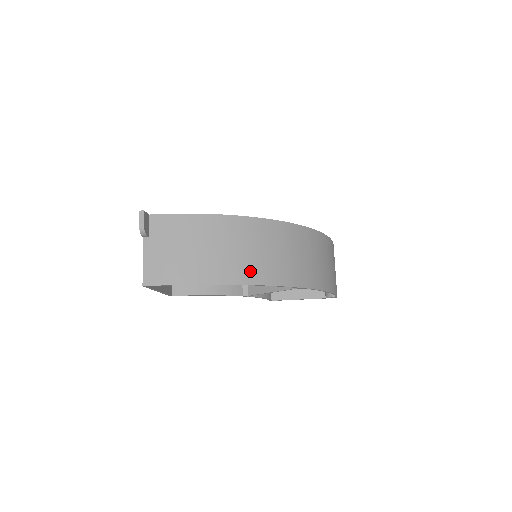
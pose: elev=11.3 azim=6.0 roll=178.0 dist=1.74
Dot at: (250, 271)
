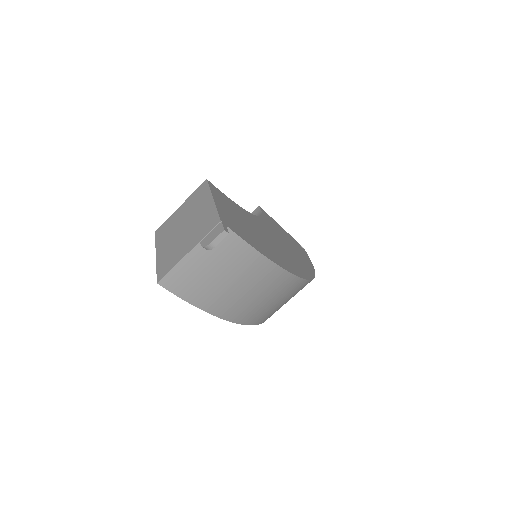
Dot at: (250, 314)
